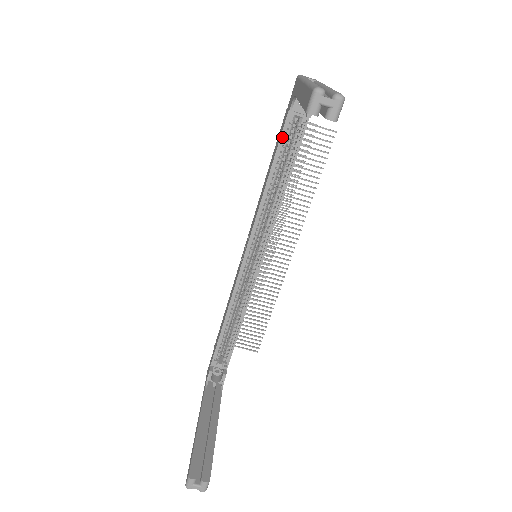
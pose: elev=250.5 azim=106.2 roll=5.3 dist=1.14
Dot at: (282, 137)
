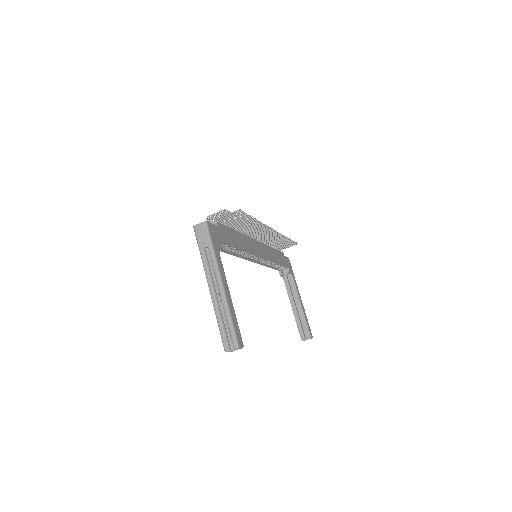
Dot at: occluded
